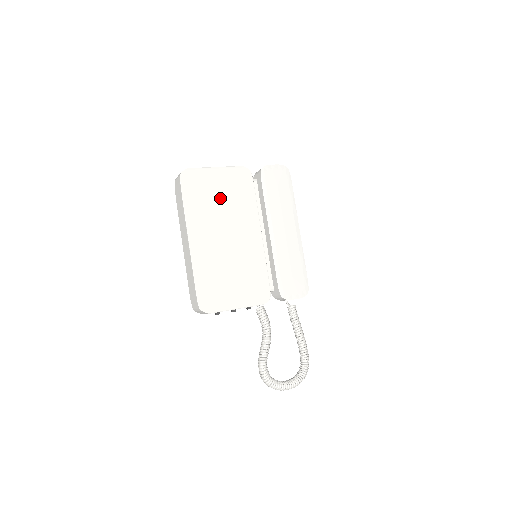
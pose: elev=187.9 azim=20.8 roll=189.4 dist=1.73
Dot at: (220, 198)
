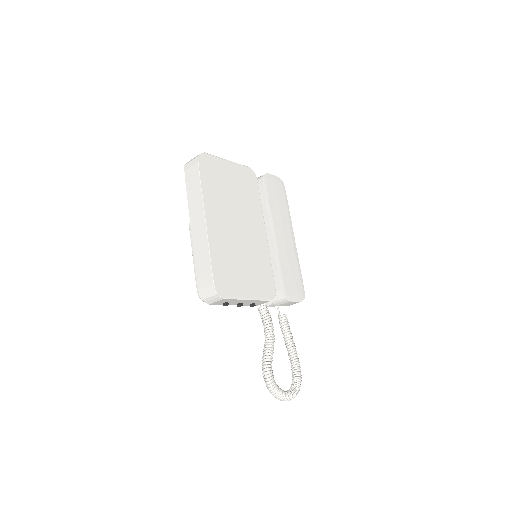
Dot at: (232, 189)
